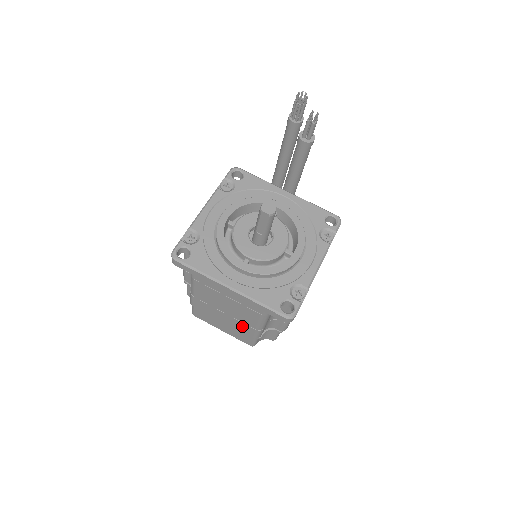
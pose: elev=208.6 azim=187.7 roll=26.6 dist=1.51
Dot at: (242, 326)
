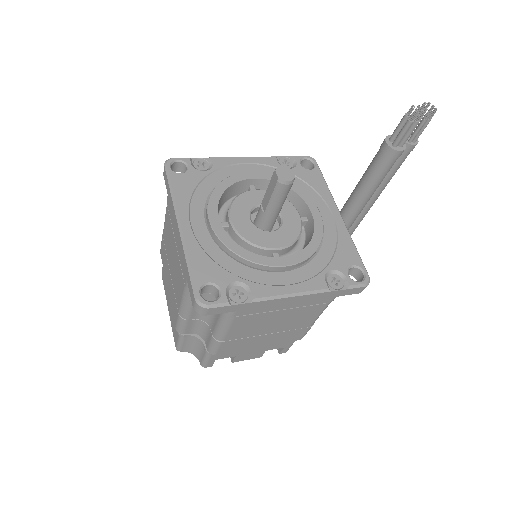
Dot at: (174, 302)
